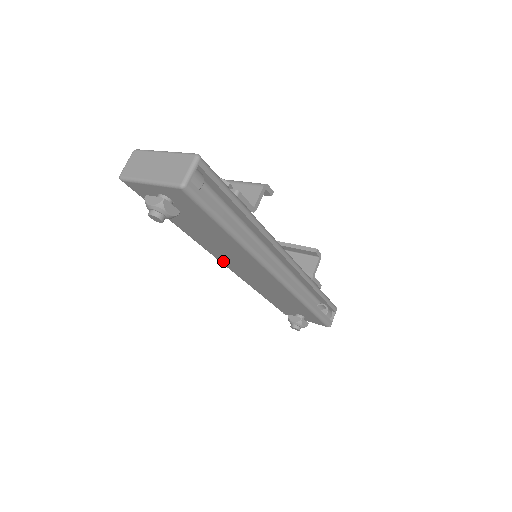
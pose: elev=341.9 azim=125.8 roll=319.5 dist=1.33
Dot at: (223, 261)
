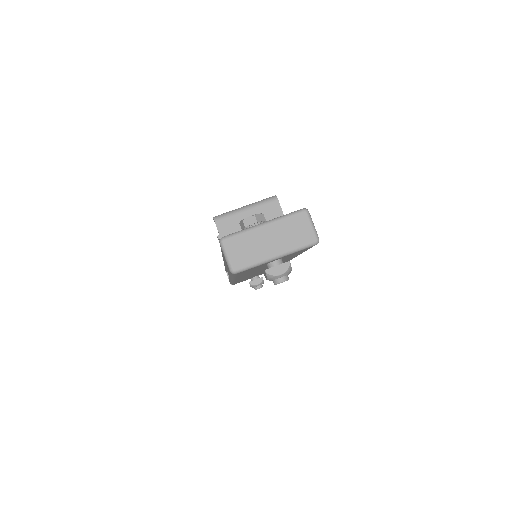
Dot at: occluded
